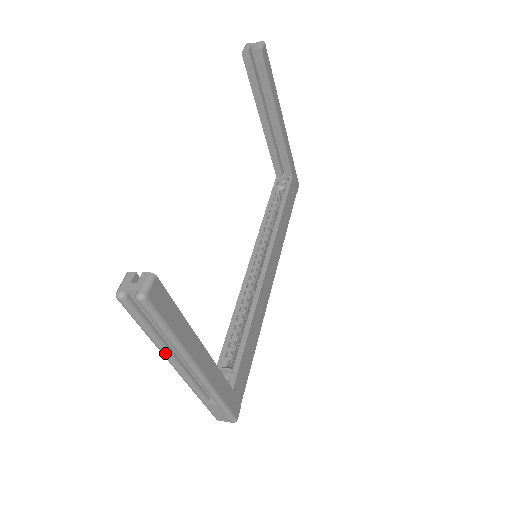
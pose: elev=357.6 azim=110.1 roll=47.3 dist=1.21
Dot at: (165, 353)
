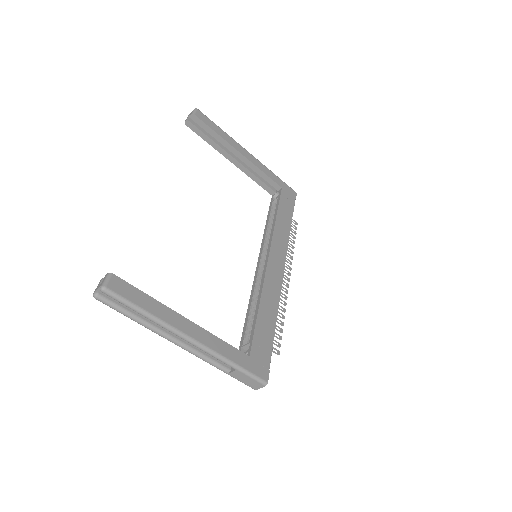
Dot at: (158, 333)
